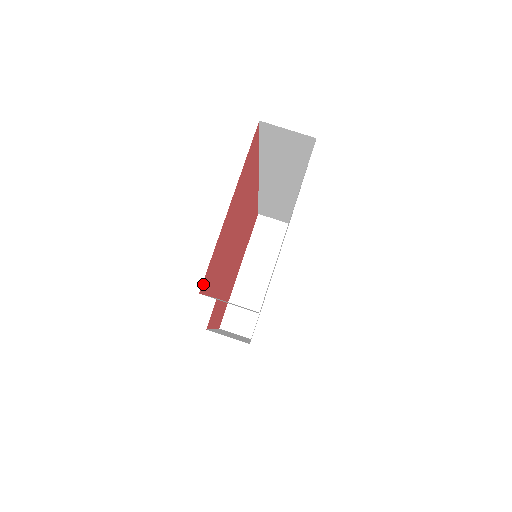
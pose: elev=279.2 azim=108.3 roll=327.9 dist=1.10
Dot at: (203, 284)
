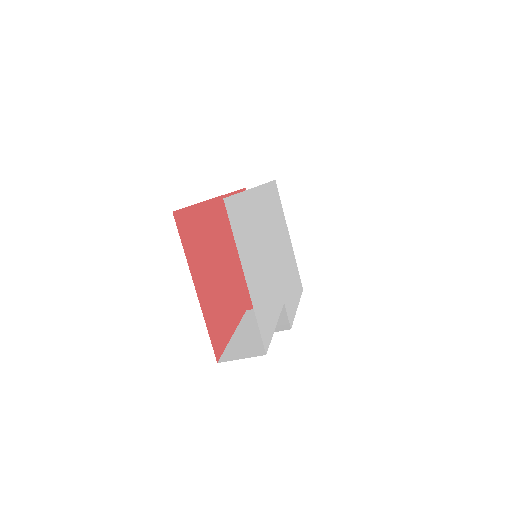
Dot at: (216, 352)
